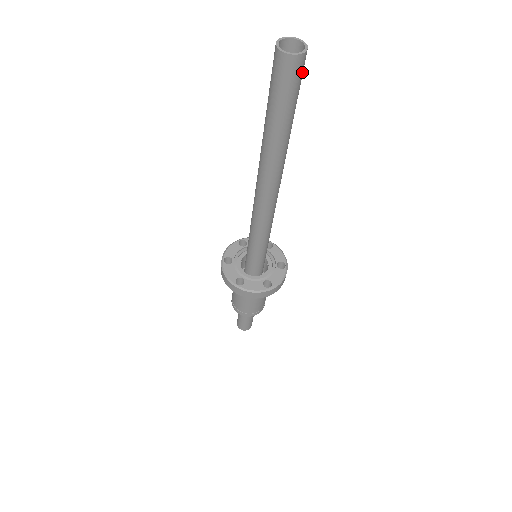
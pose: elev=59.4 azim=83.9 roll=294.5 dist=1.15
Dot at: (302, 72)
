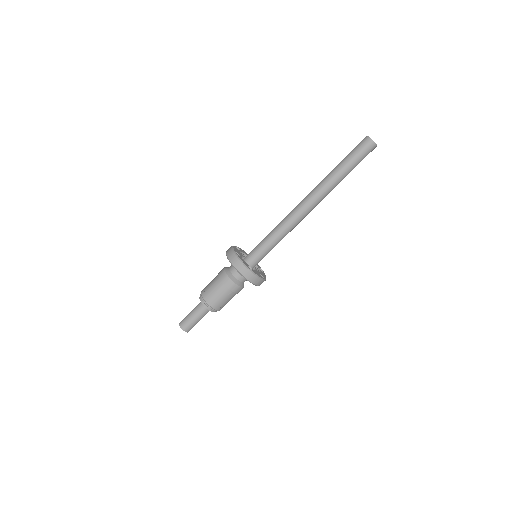
Dot at: (368, 152)
